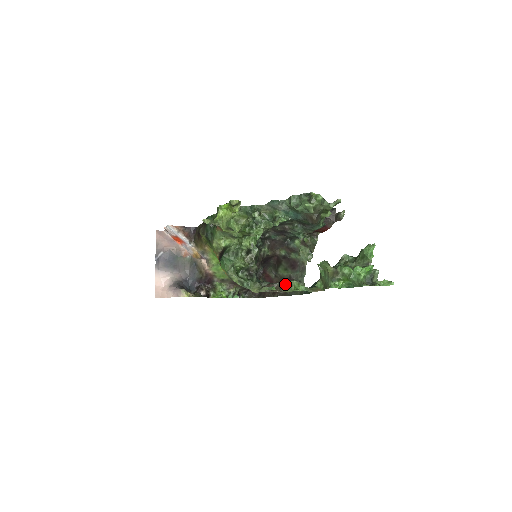
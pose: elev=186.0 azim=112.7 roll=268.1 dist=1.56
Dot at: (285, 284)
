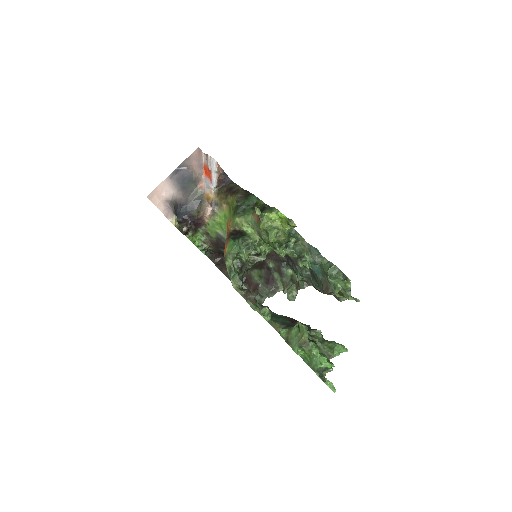
Dot at: (248, 283)
